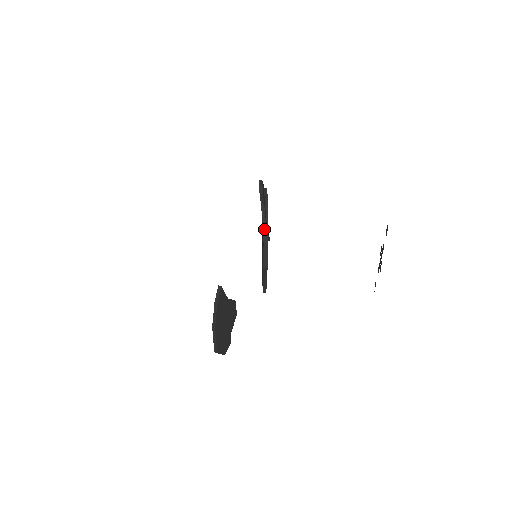
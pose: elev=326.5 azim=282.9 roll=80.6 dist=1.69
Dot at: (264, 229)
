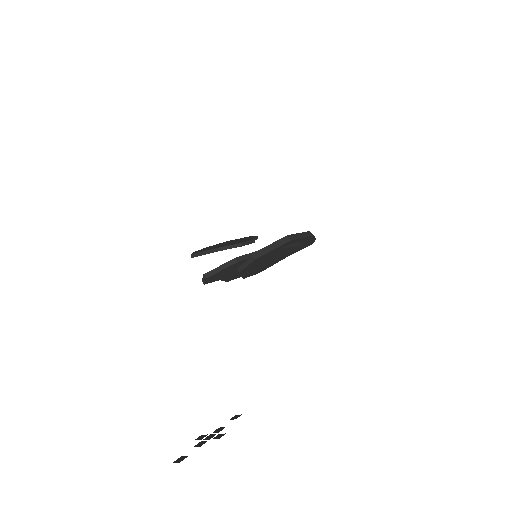
Dot at: occluded
